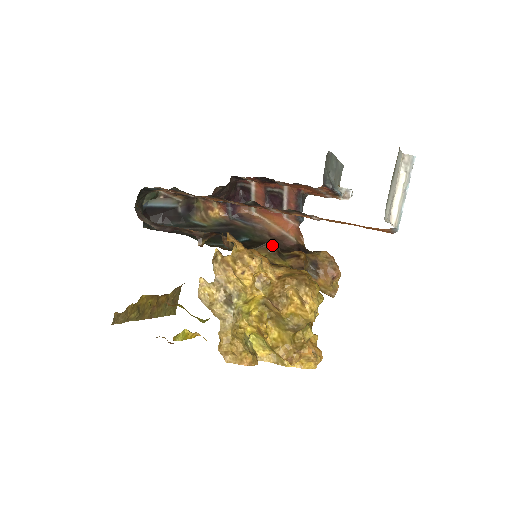
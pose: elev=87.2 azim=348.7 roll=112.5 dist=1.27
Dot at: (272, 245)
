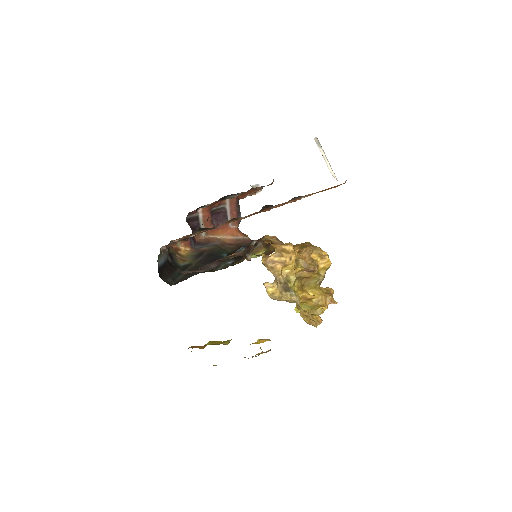
Dot at: (261, 241)
